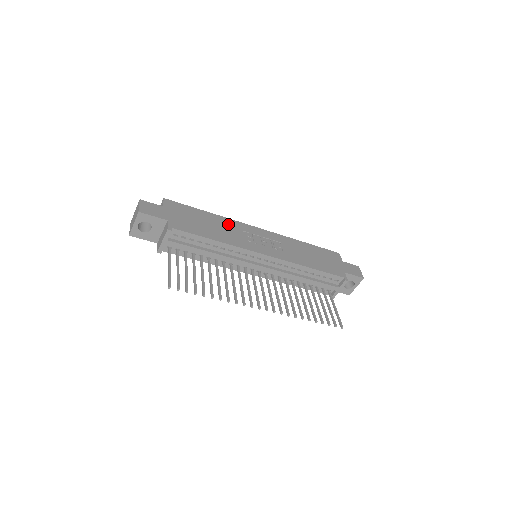
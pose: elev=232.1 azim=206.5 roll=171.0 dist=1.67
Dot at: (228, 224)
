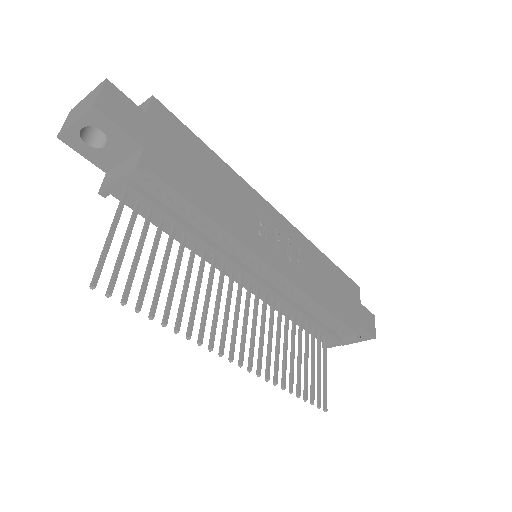
Dot at: (240, 190)
